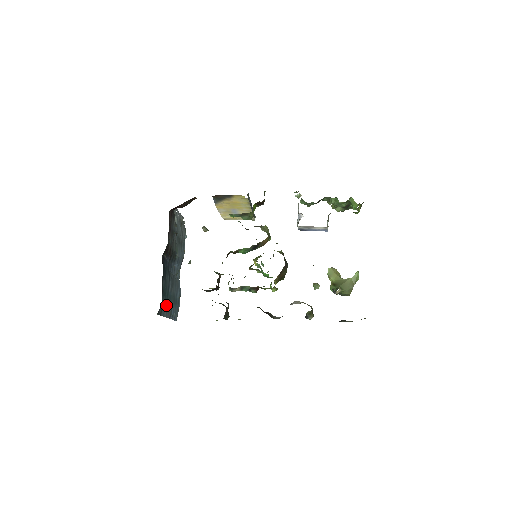
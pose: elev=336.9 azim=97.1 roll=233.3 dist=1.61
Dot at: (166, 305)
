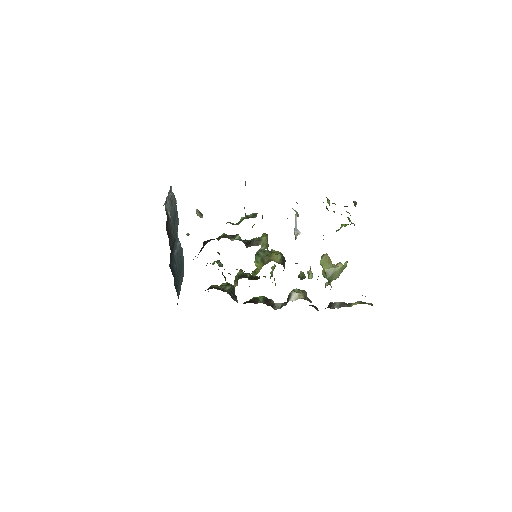
Dot at: (179, 286)
